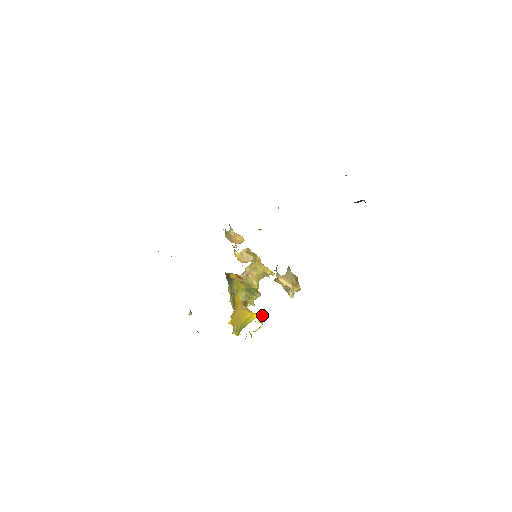
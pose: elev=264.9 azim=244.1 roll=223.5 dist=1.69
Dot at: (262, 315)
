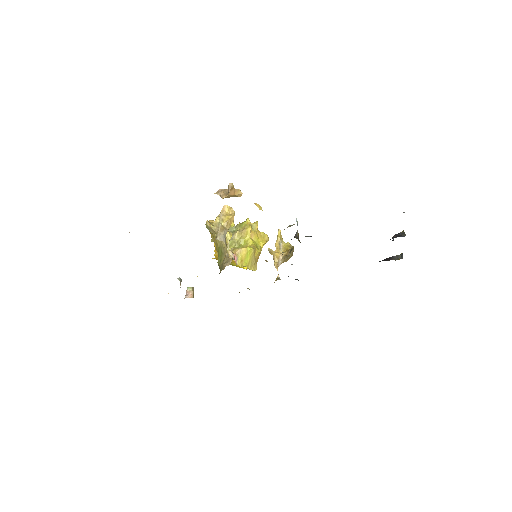
Dot at: occluded
